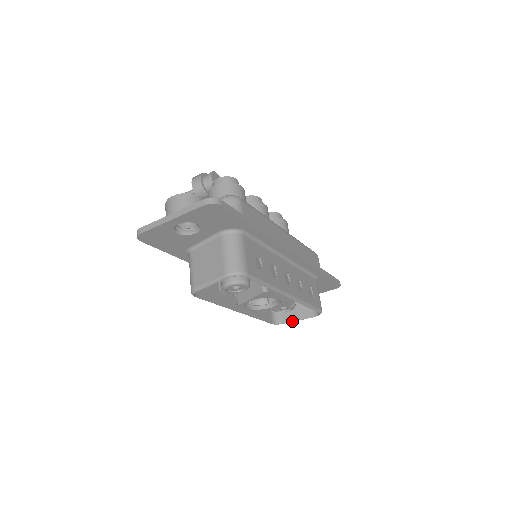
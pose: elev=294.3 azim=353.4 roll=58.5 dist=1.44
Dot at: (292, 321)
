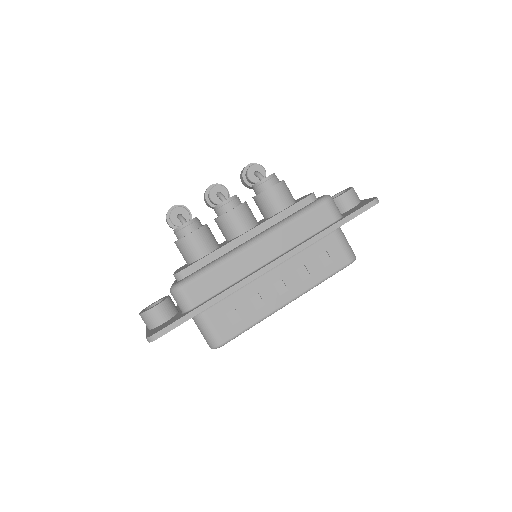
Dot at: occluded
